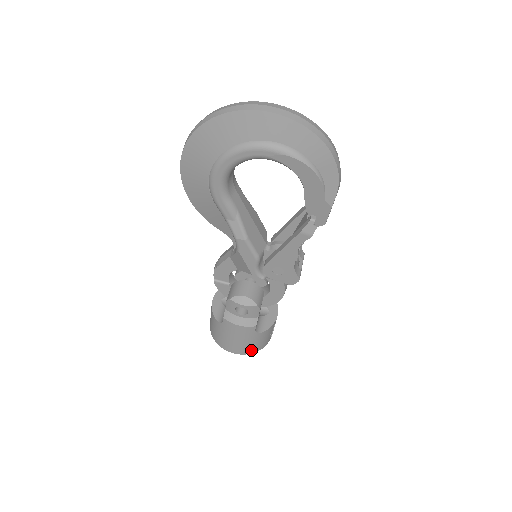
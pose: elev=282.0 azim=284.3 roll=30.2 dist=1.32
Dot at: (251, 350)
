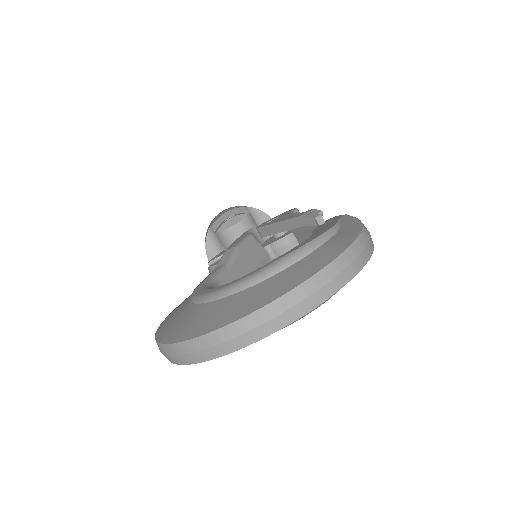
Dot at: occluded
